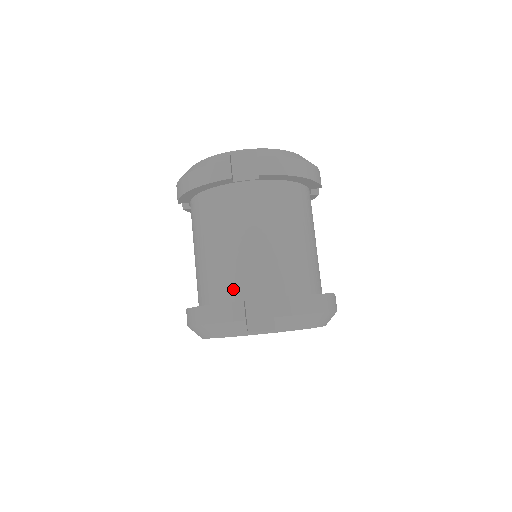
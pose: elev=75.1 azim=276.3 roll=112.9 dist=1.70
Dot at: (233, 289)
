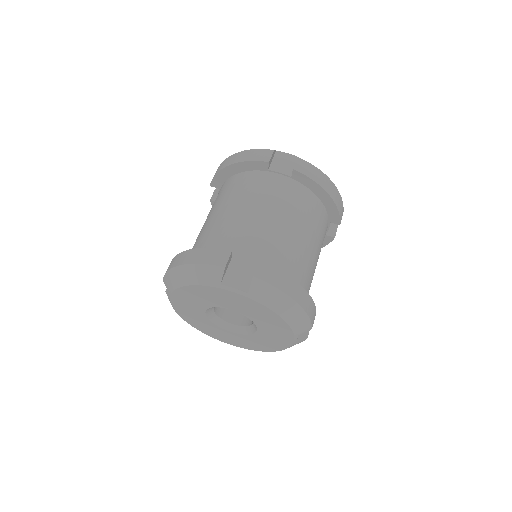
Dot at: (226, 246)
